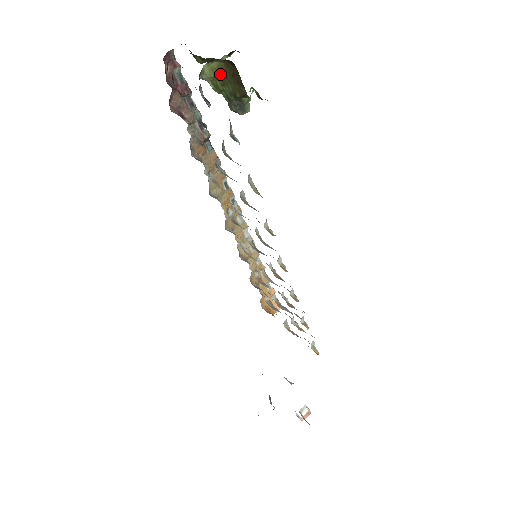
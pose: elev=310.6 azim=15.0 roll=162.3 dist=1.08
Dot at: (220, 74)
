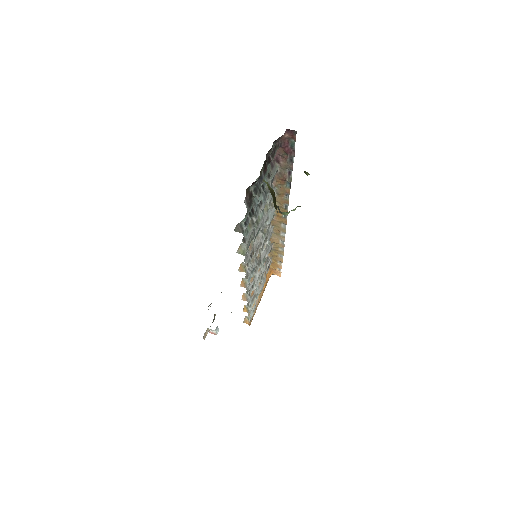
Dot at: (271, 191)
